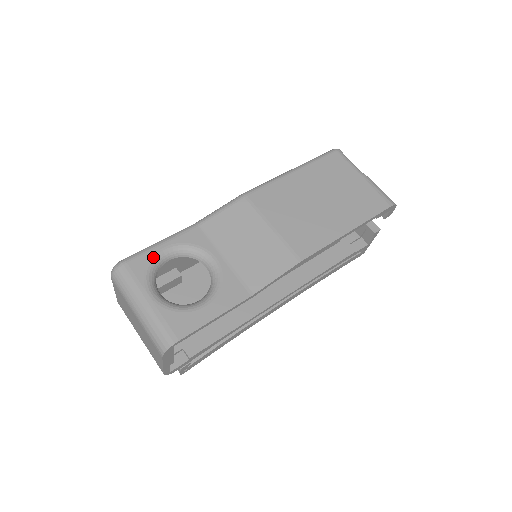
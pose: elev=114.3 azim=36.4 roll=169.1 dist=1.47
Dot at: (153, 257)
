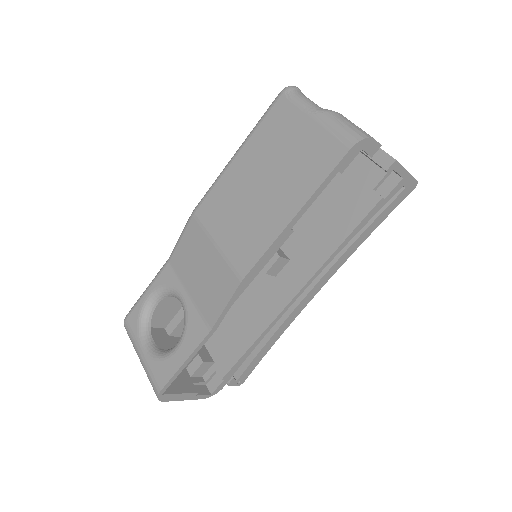
Dot at: (141, 308)
